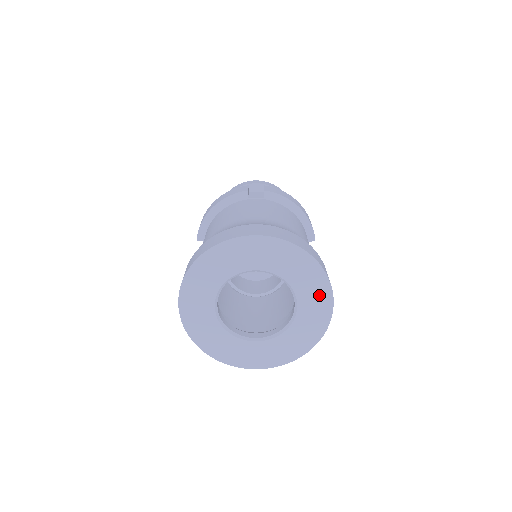
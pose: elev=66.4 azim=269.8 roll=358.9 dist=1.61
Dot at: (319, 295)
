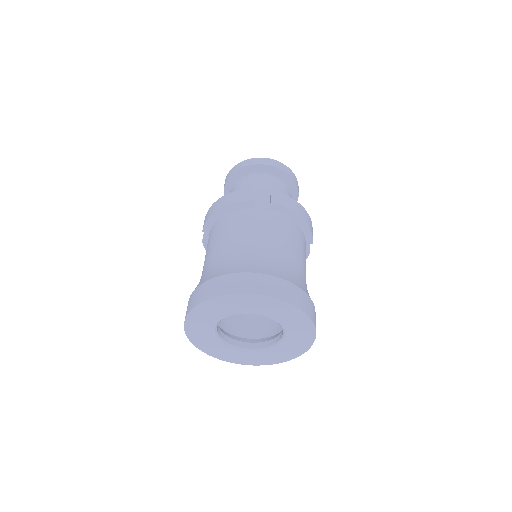
Dot at: (304, 333)
